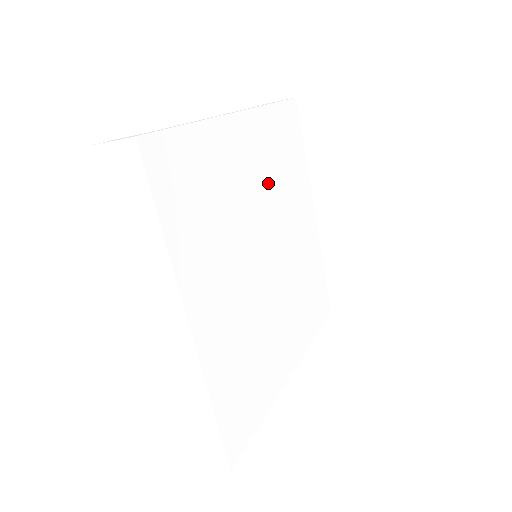
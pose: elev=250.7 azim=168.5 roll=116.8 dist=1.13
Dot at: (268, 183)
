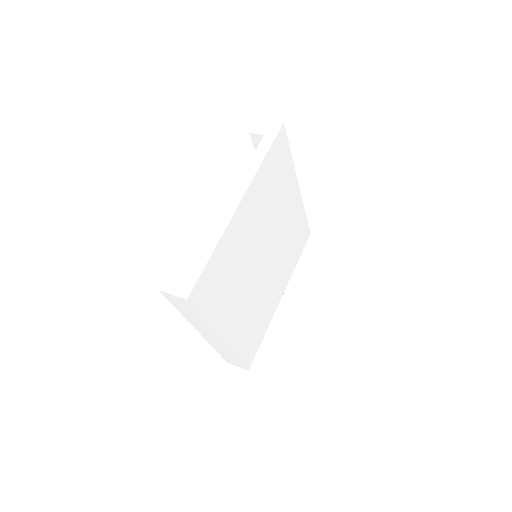
Dot at: (262, 217)
